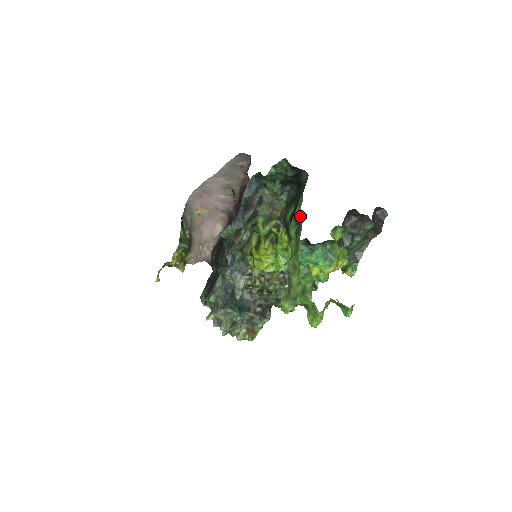
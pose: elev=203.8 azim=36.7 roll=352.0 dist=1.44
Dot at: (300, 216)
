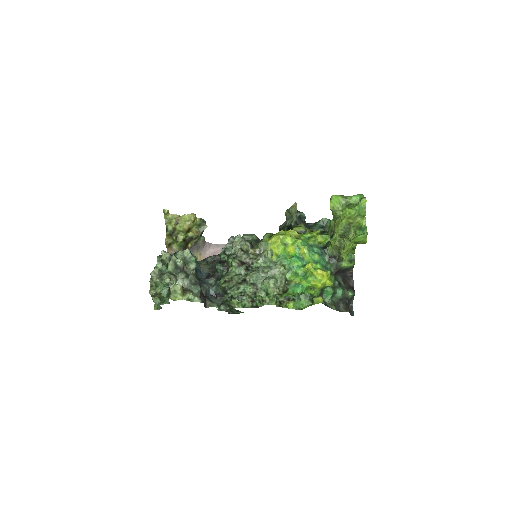
Dot at: occluded
